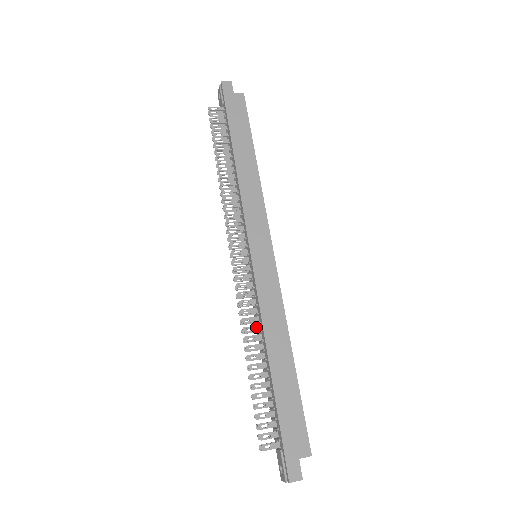
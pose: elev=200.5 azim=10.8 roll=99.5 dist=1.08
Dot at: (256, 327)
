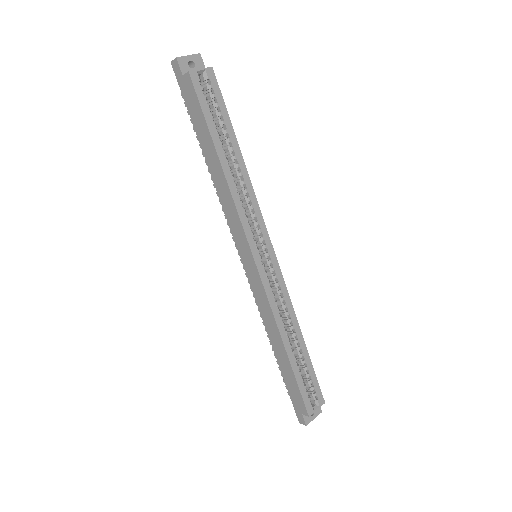
Dot at: occluded
